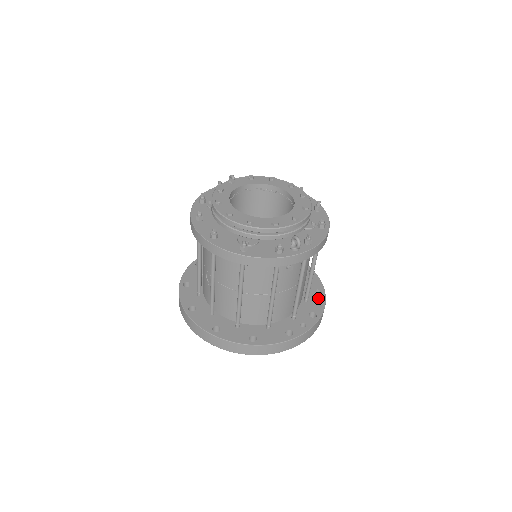
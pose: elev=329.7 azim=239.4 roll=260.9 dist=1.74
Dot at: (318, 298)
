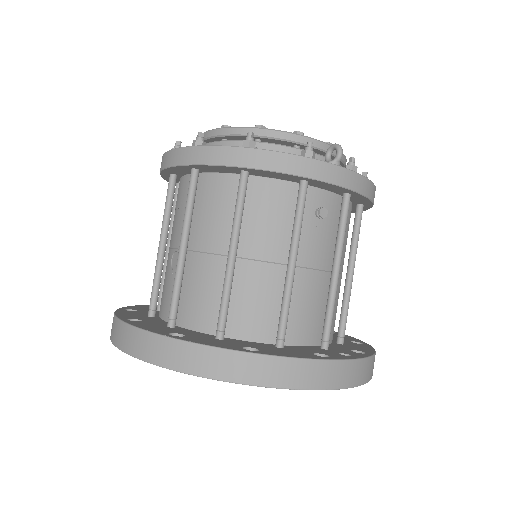
Dot at: (360, 345)
